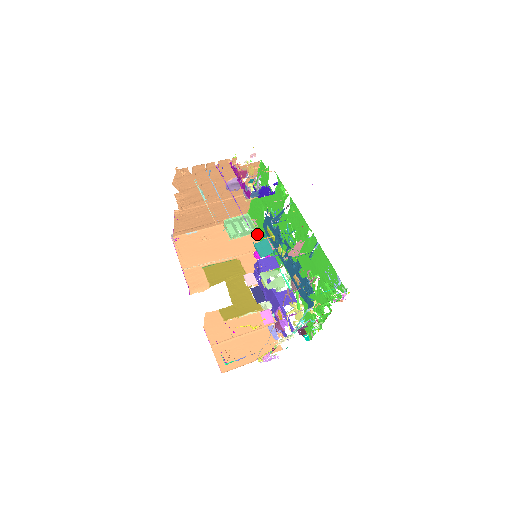
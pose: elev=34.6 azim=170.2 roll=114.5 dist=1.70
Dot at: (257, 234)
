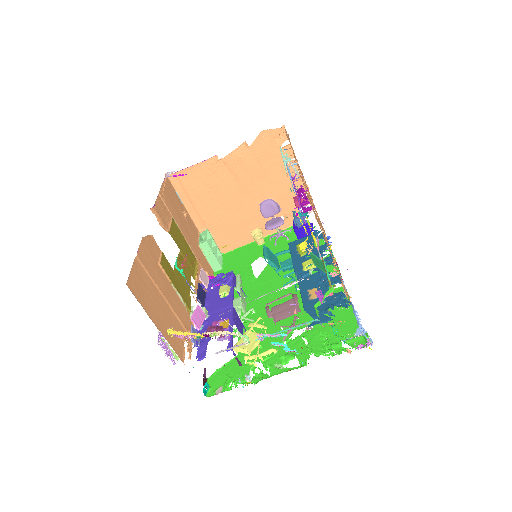
Dot at: (217, 273)
